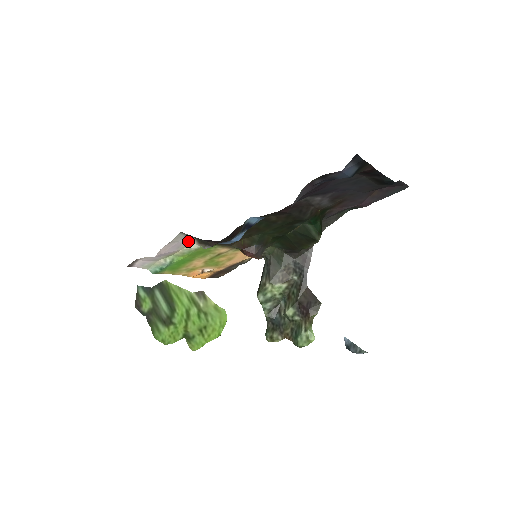
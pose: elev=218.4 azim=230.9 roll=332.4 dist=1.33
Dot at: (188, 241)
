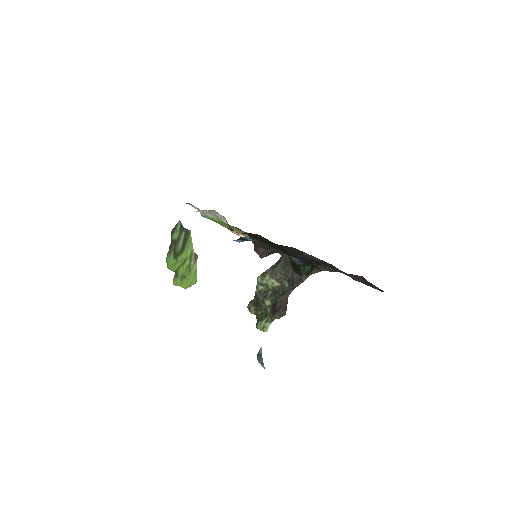
Dot at: (221, 216)
